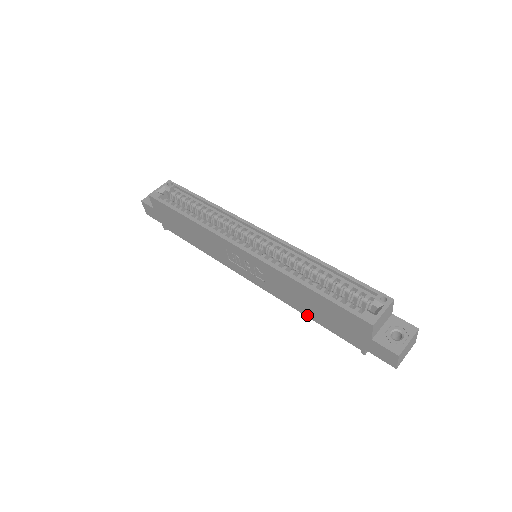
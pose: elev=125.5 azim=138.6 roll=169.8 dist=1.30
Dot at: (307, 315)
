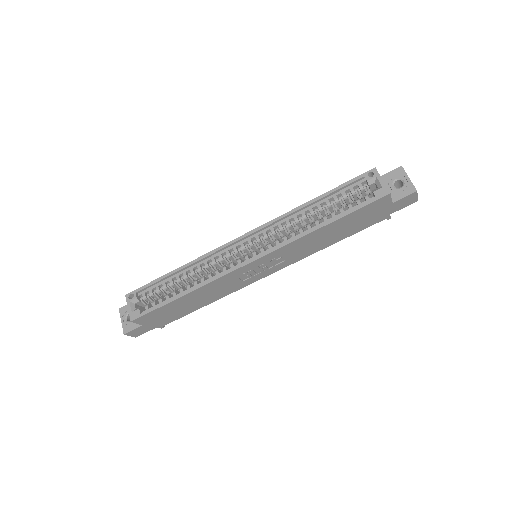
Dot at: (333, 243)
